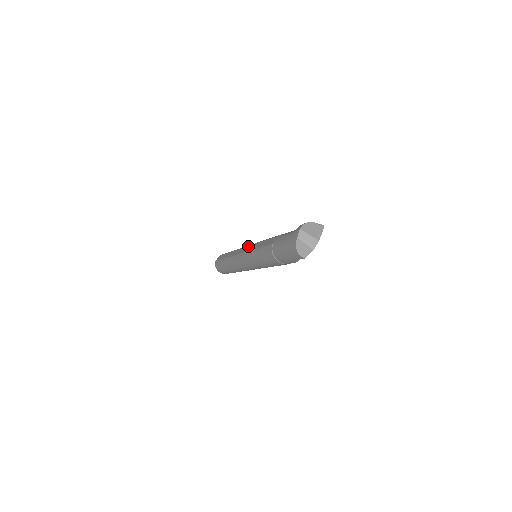
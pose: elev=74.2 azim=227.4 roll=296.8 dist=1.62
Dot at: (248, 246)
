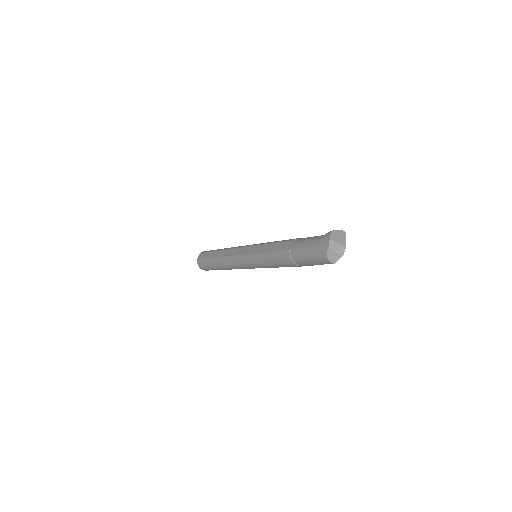
Dot at: (247, 247)
